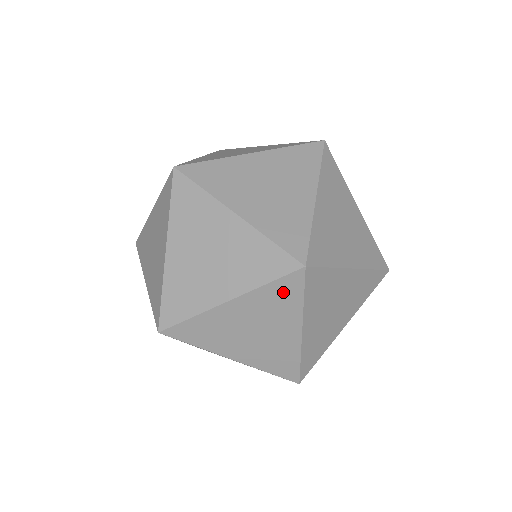
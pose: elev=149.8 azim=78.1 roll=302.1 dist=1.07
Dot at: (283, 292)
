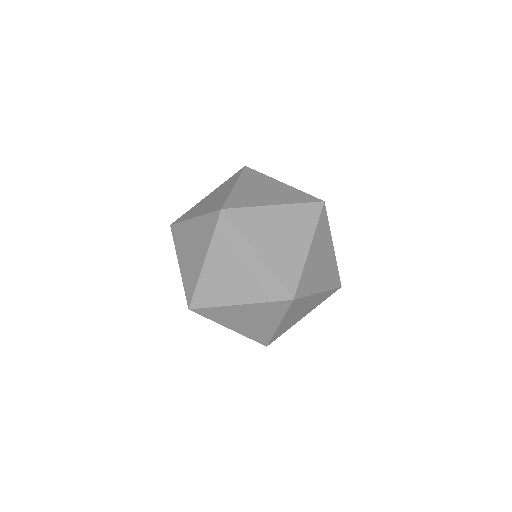
Dot at: occluded
